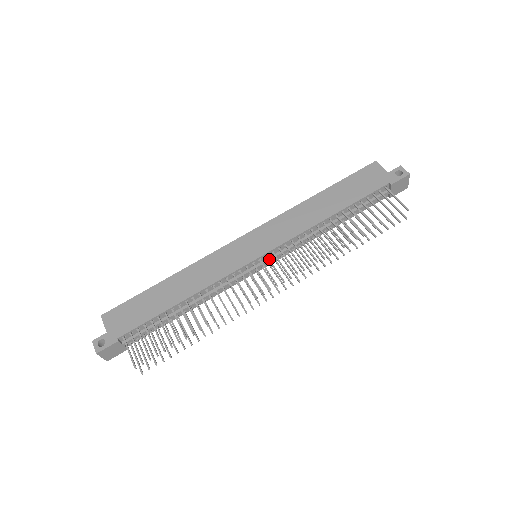
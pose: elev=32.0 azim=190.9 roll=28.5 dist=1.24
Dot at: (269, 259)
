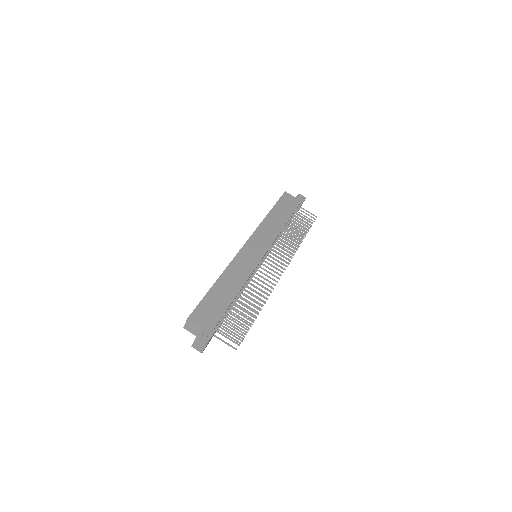
Dot at: (270, 255)
